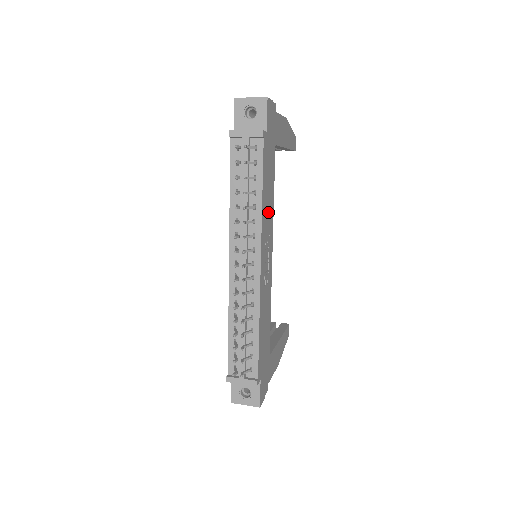
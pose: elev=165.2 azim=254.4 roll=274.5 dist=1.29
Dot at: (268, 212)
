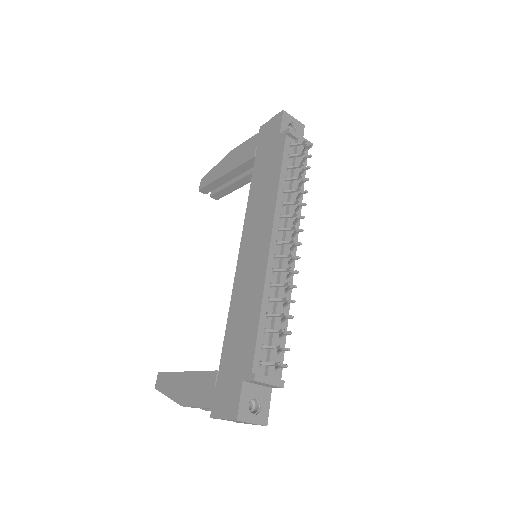
Dot at: occluded
